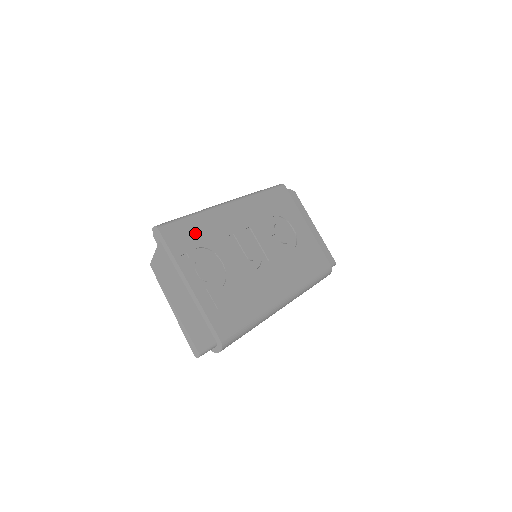
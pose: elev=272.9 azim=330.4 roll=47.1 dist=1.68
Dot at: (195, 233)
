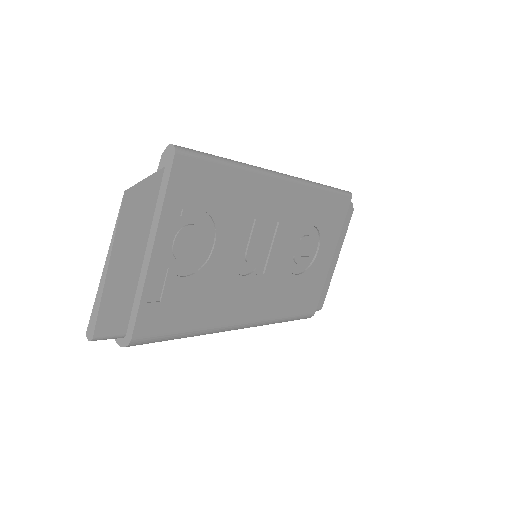
Dot at: (215, 189)
